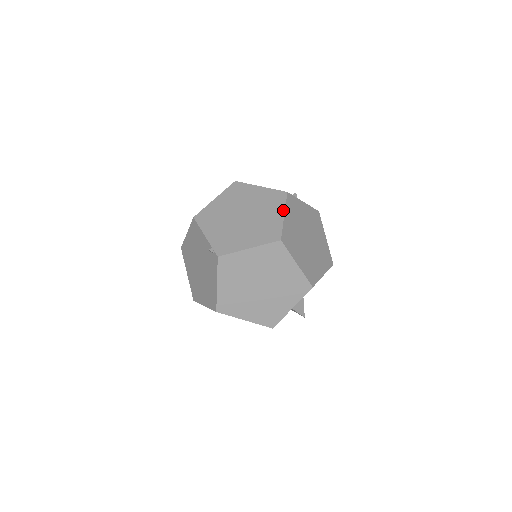
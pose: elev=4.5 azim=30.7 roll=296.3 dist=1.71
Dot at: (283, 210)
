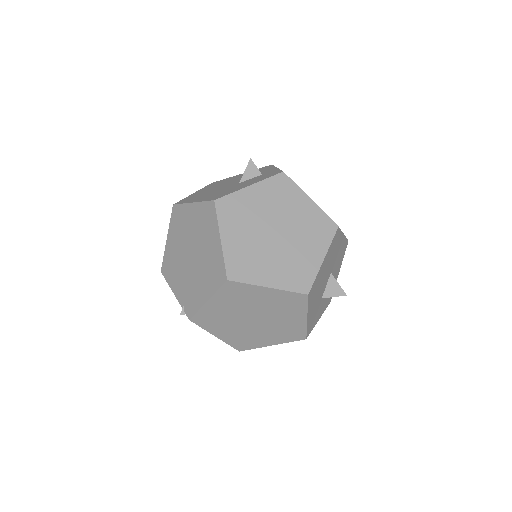
Dot at: (217, 232)
